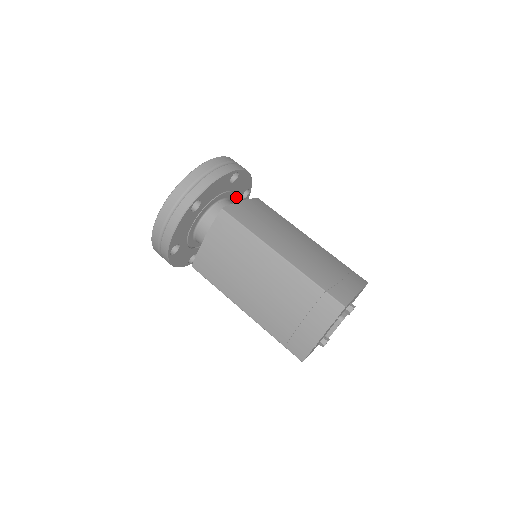
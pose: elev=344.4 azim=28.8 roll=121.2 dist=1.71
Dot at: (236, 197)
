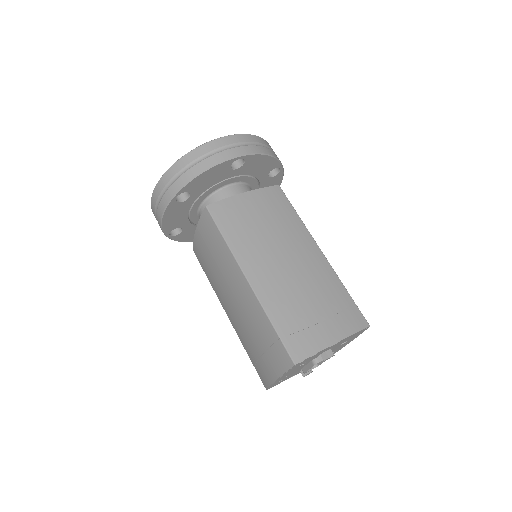
Dot at: (257, 178)
